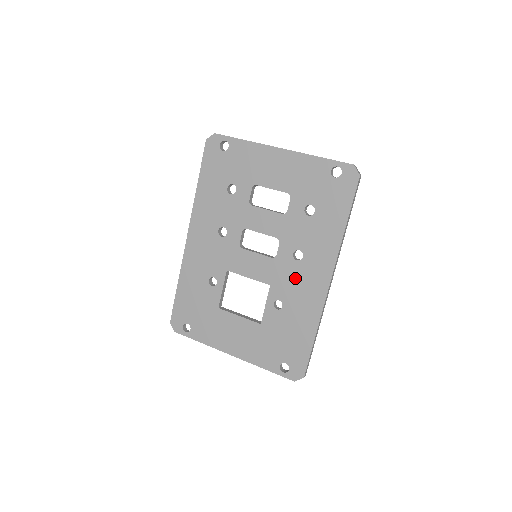
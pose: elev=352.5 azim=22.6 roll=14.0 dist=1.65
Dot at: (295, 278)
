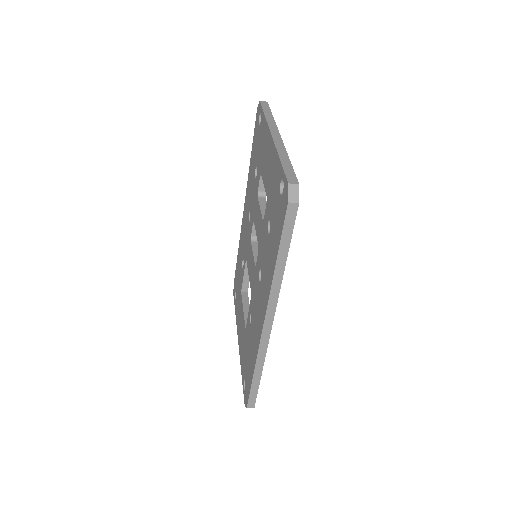
Dot at: (257, 300)
